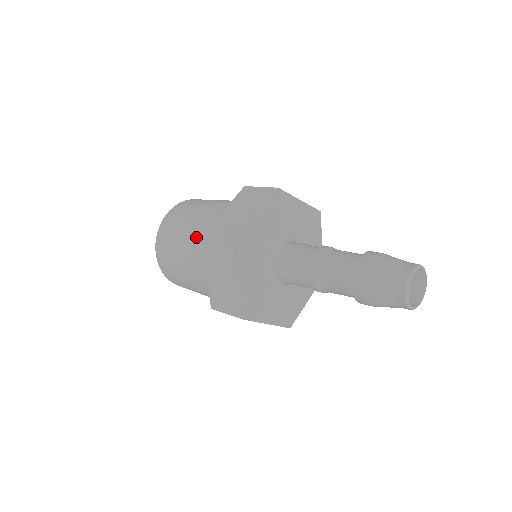
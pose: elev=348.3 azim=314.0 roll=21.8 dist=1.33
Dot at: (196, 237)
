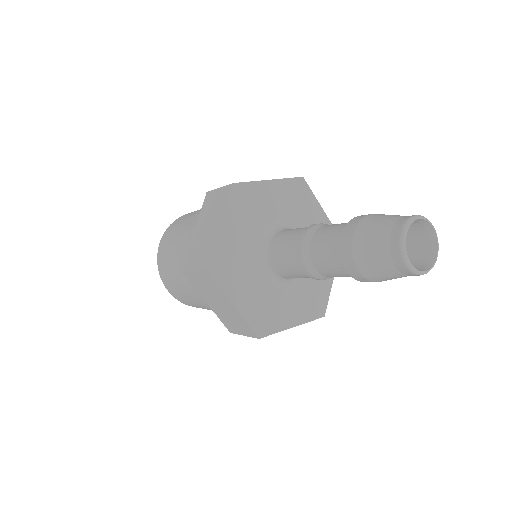
Dot at: occluded
